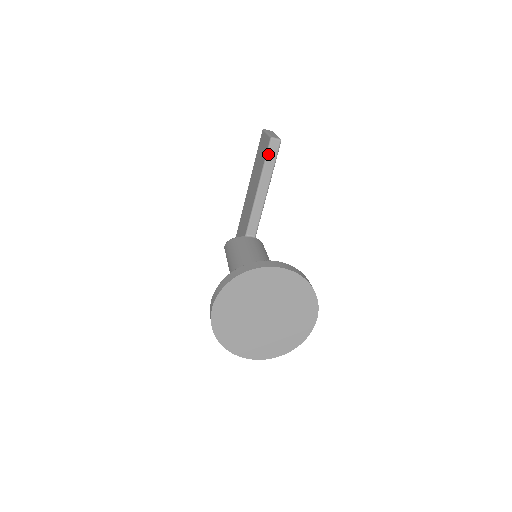
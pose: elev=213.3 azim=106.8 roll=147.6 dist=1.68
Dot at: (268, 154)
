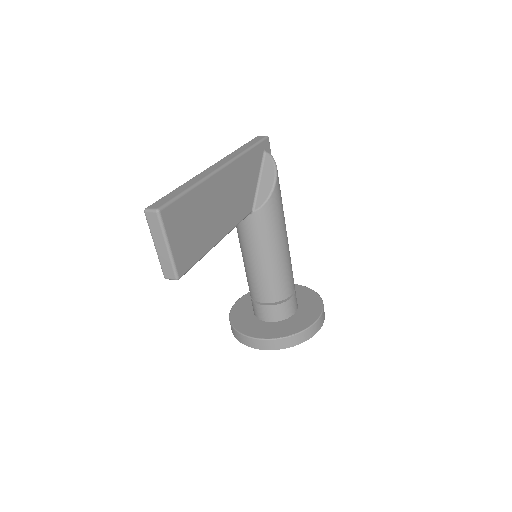
Dot at: occluded
